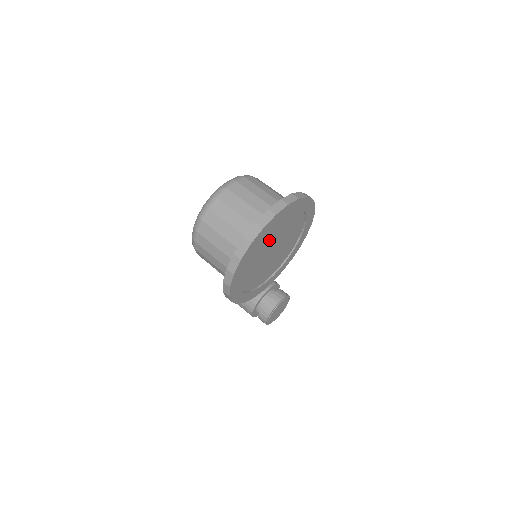
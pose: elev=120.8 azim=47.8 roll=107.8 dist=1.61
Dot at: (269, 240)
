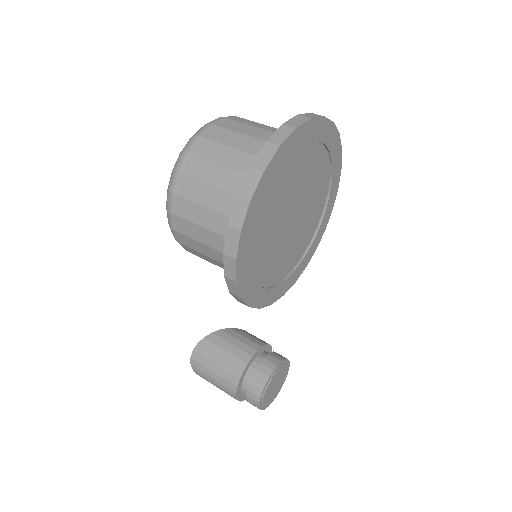
Dot at: (294, 180)
